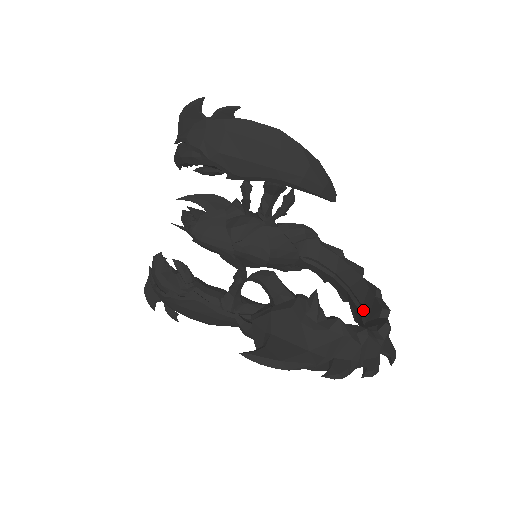
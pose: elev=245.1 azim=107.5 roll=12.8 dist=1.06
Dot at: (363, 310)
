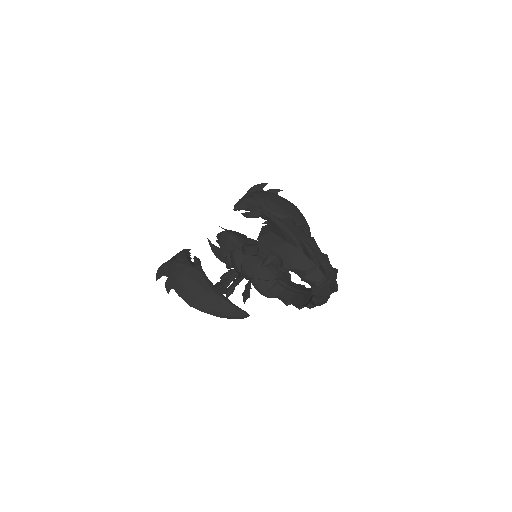
Dot at: occluded
